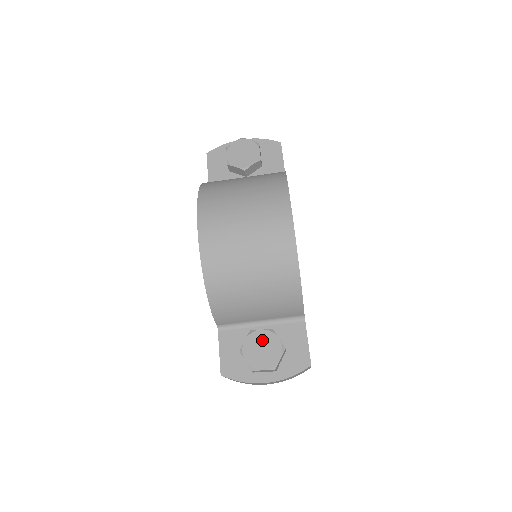
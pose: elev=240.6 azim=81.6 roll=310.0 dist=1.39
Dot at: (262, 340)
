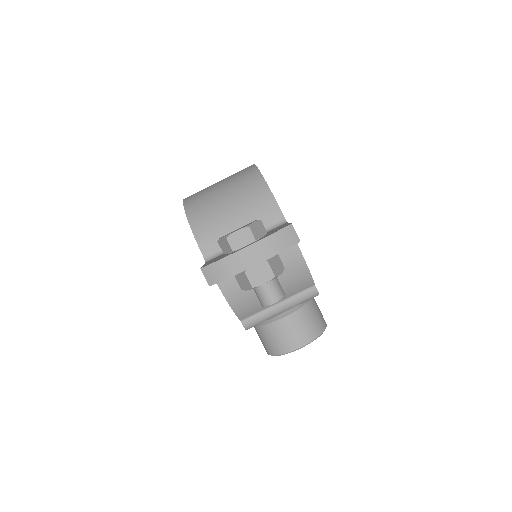
Dot at: (239, 228)
